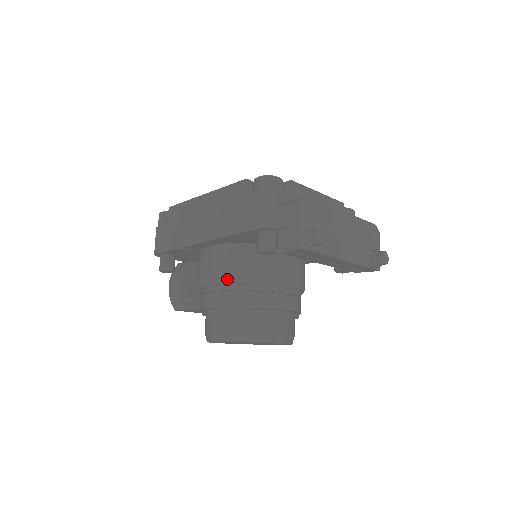
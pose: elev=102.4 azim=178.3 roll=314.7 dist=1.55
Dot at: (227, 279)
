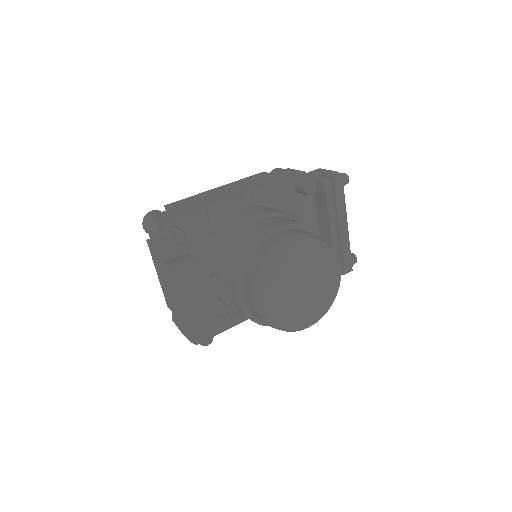
Dot at: (277, 211)
